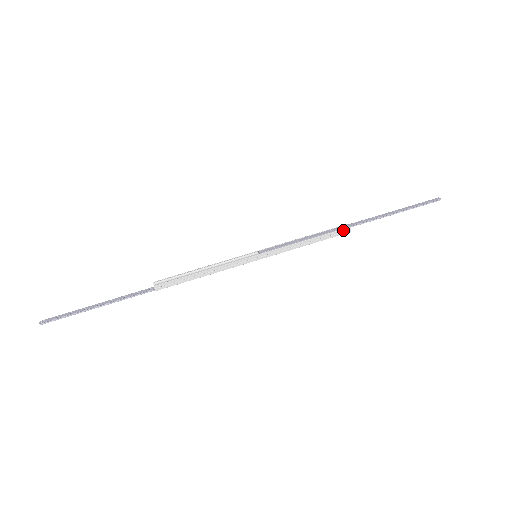
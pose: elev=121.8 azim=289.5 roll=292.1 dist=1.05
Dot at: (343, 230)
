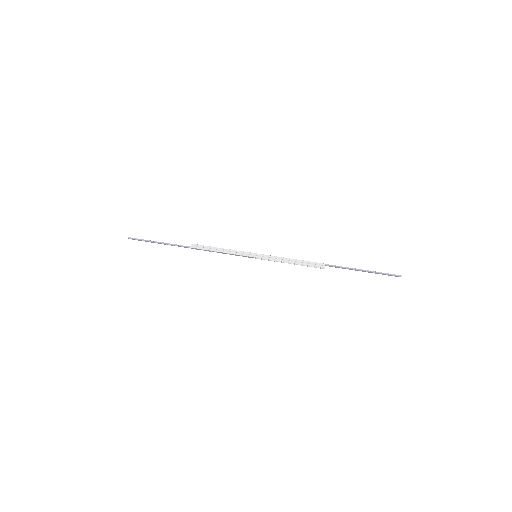
Dot at: (319, 264)
